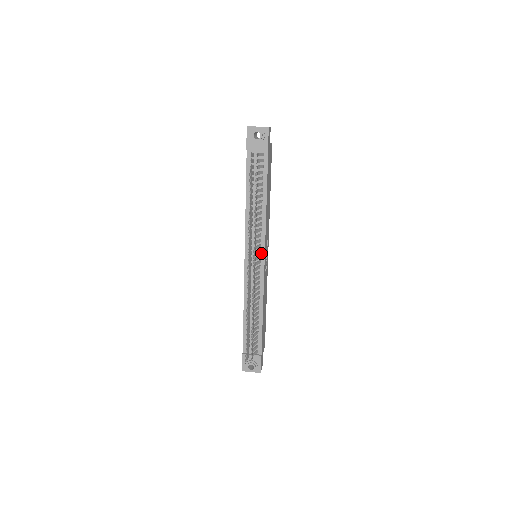
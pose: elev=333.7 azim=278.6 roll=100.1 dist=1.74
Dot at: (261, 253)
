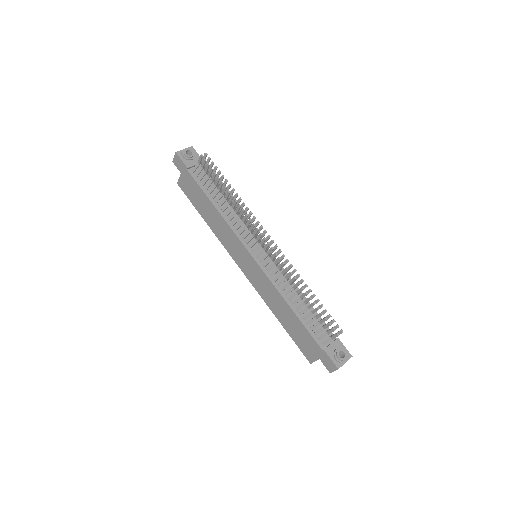
Dot at: occluded
